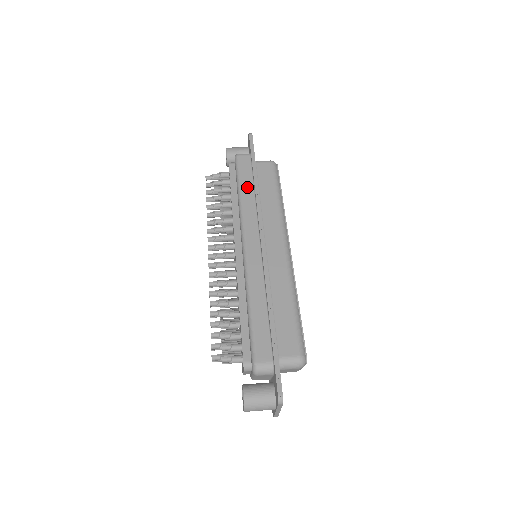
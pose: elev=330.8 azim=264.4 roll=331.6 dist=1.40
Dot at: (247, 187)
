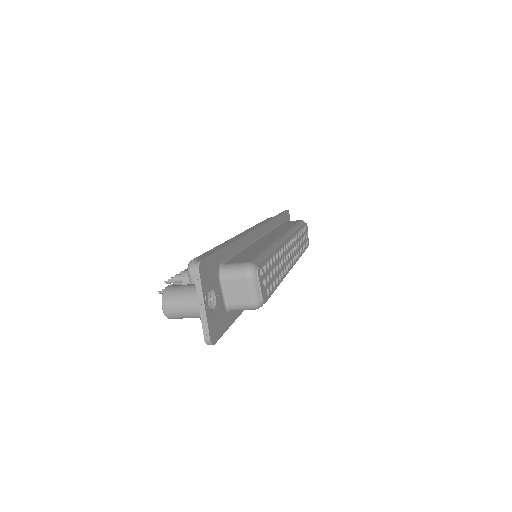
Dot at: occluded
